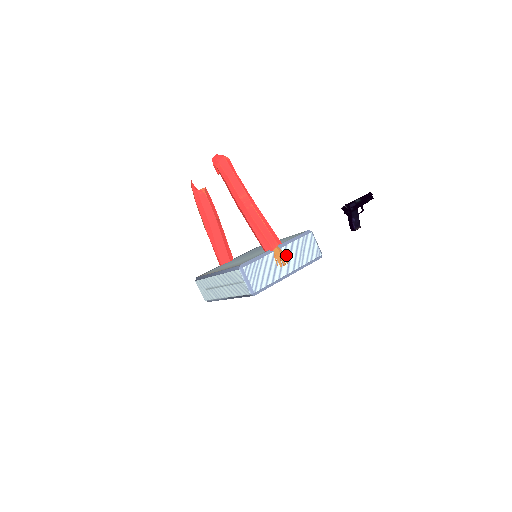
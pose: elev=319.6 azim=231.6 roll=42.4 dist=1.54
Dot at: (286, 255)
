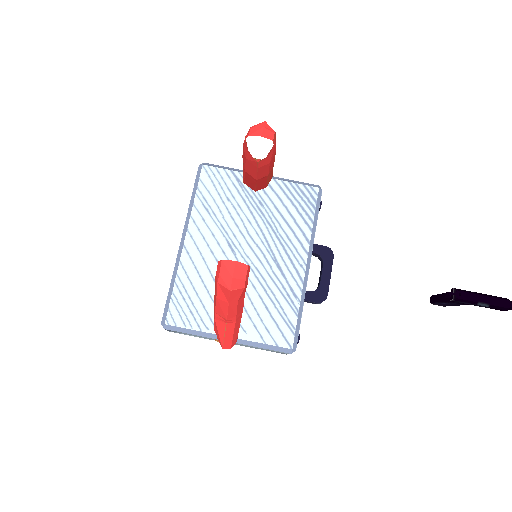
Dot at: occluded
